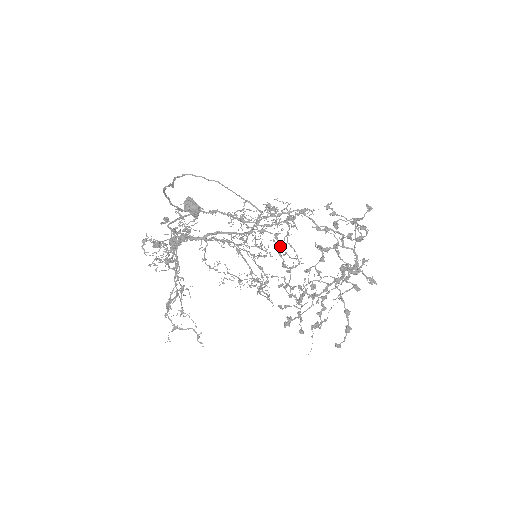
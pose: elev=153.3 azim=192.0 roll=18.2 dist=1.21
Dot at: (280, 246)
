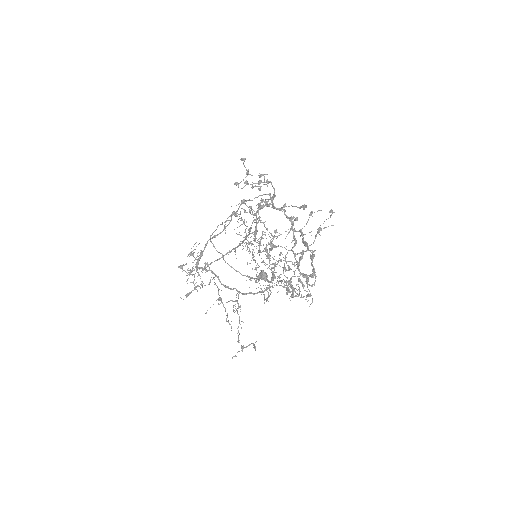
Dot at: occluded
